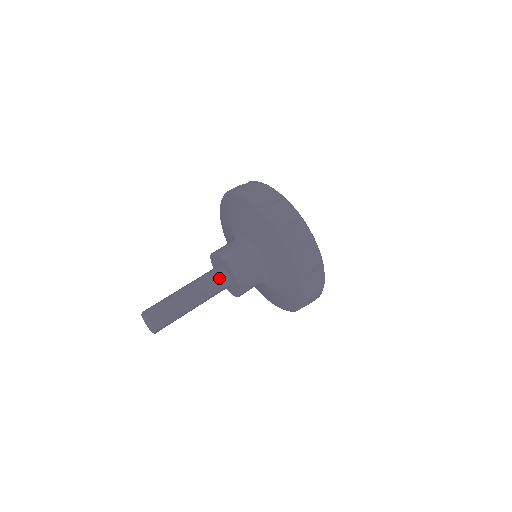
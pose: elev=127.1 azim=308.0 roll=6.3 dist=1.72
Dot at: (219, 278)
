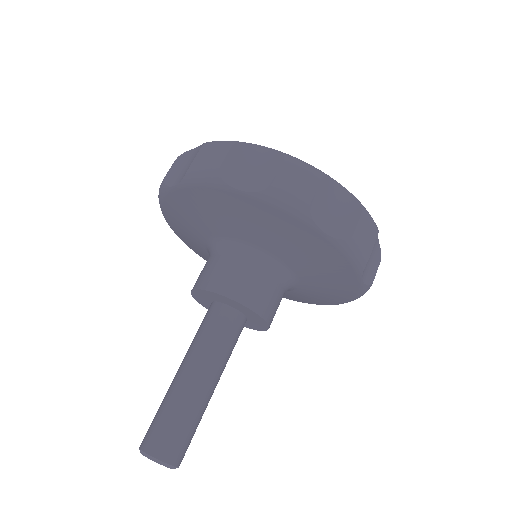
Dot at: (216, 319)
